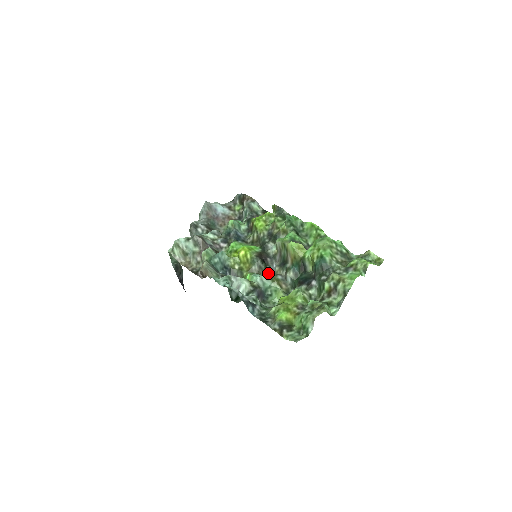
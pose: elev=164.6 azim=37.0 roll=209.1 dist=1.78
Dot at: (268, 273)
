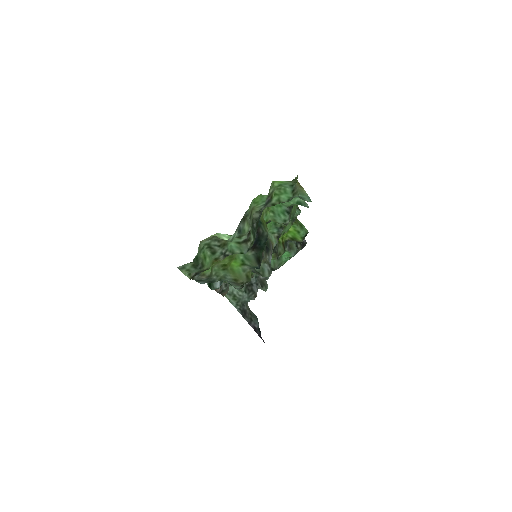
Dot at: occluded
